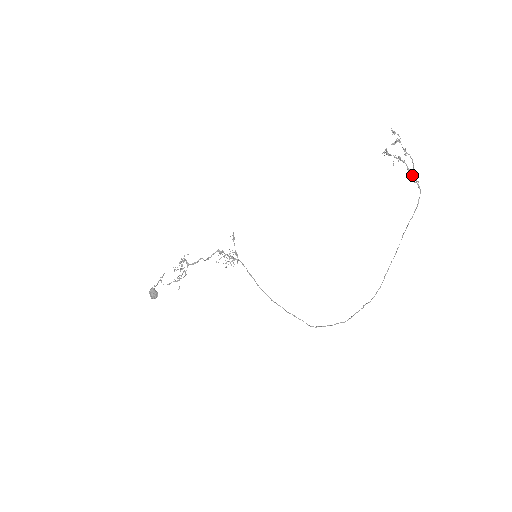
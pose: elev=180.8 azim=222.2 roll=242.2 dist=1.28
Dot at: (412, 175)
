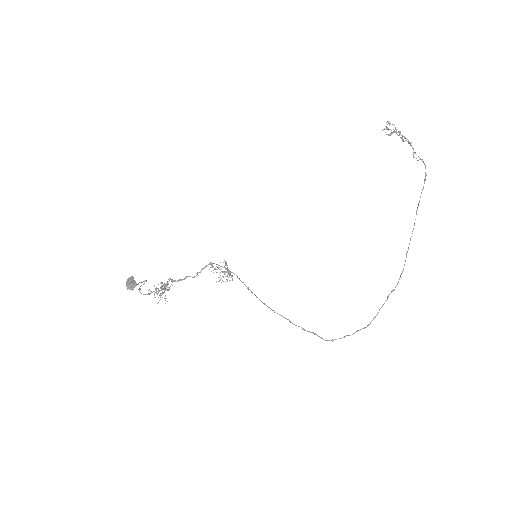
Dot at: (413, 157)
